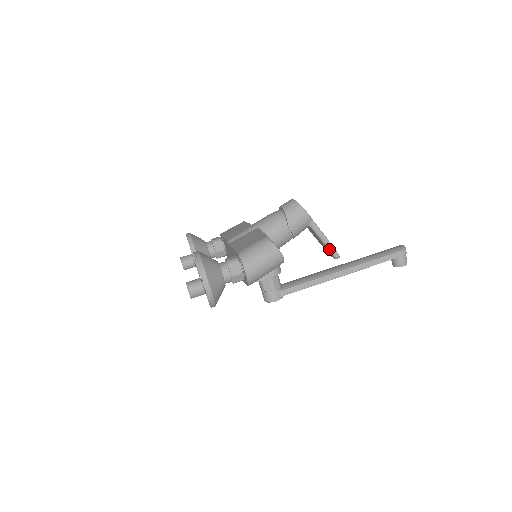
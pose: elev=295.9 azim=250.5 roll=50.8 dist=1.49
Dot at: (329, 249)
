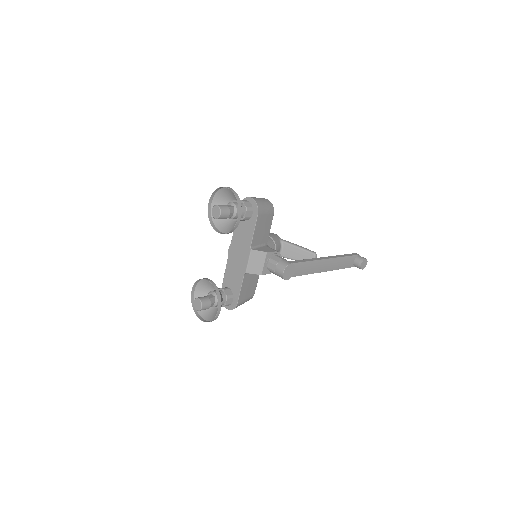
Dot at: (305, 250)
